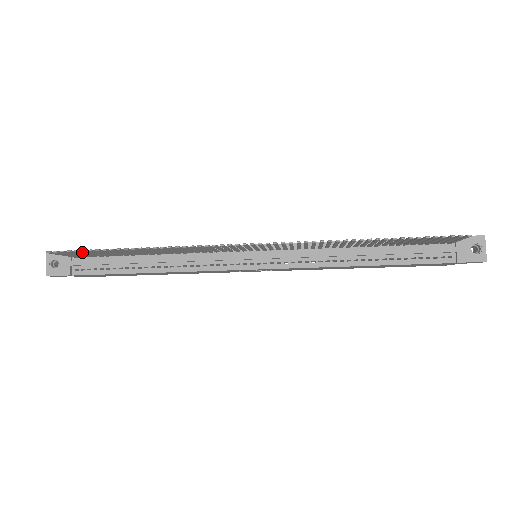
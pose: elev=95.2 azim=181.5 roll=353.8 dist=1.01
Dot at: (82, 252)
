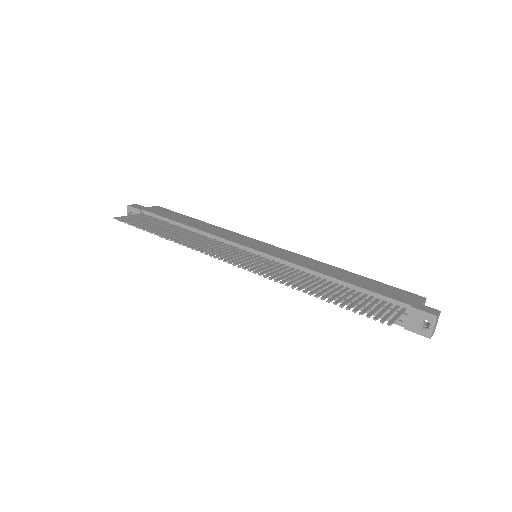
Dot at: (134, 224)
